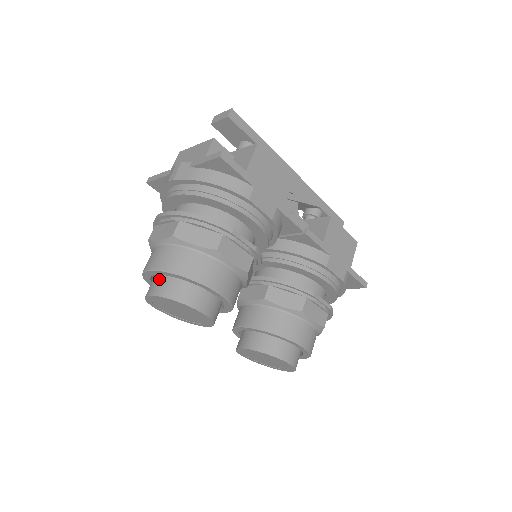
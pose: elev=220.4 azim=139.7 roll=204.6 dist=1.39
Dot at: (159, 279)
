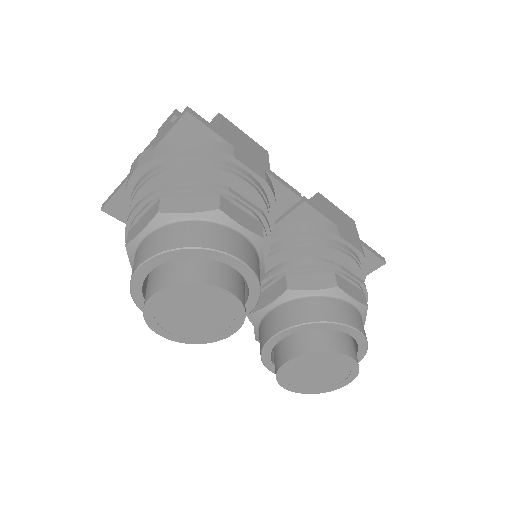
Dot at: (156, 274)
